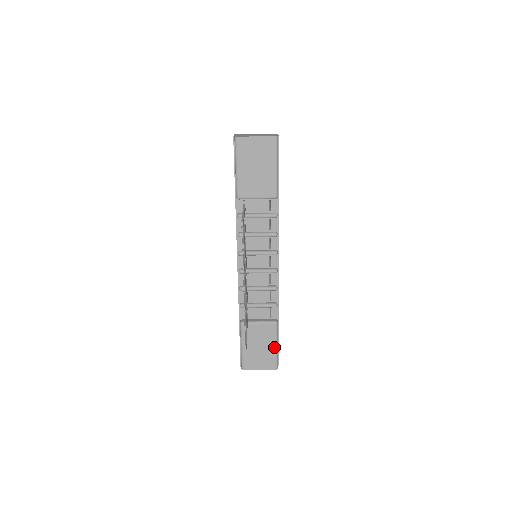
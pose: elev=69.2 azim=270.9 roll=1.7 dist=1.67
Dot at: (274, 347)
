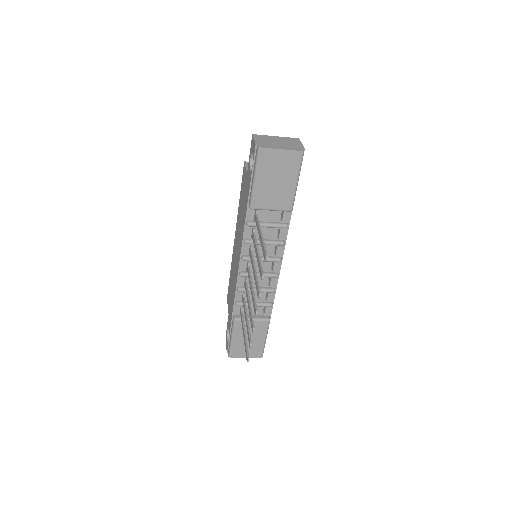
Dot at: (263, 340)
